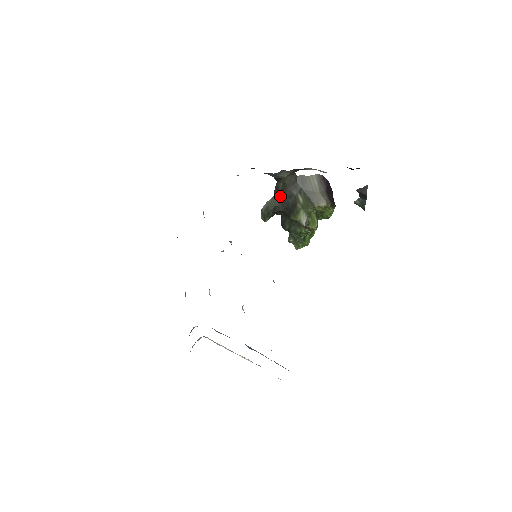
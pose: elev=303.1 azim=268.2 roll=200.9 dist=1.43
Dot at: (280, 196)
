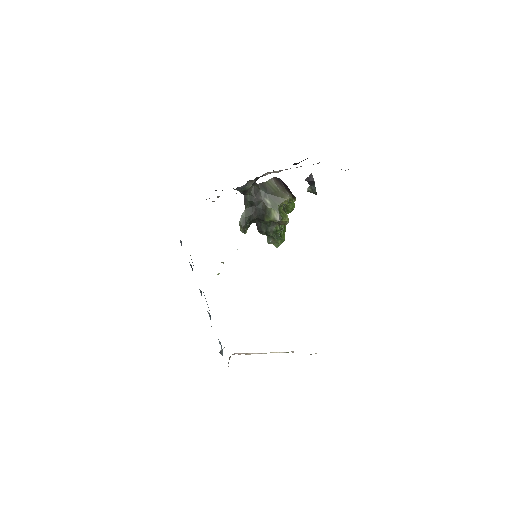
Dot at: (250, 206)
